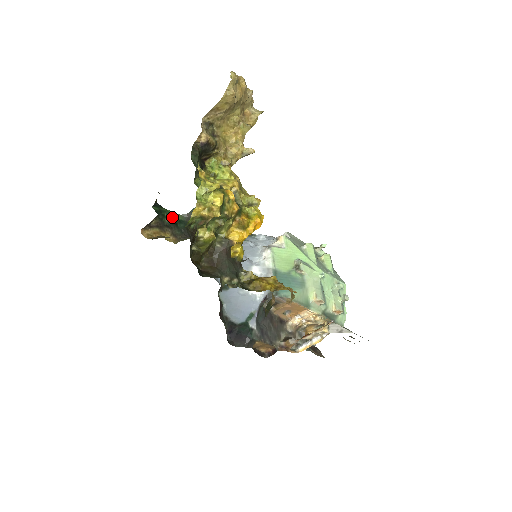
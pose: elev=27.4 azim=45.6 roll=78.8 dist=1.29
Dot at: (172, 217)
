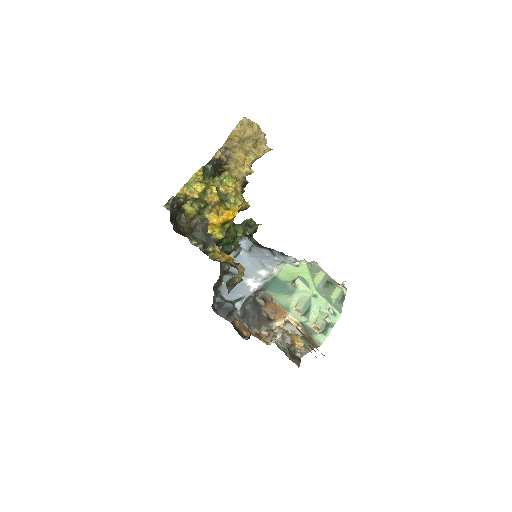
Dot at: occluded
